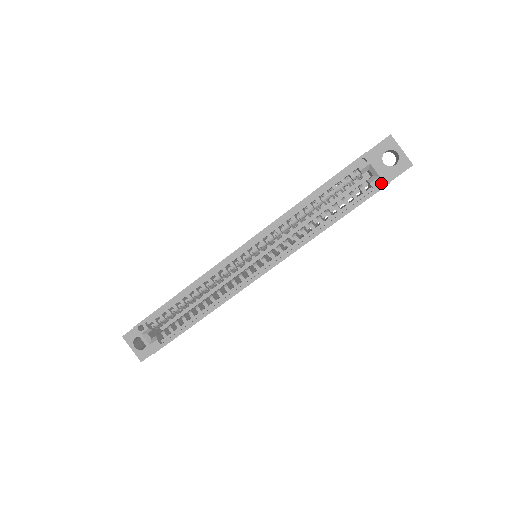
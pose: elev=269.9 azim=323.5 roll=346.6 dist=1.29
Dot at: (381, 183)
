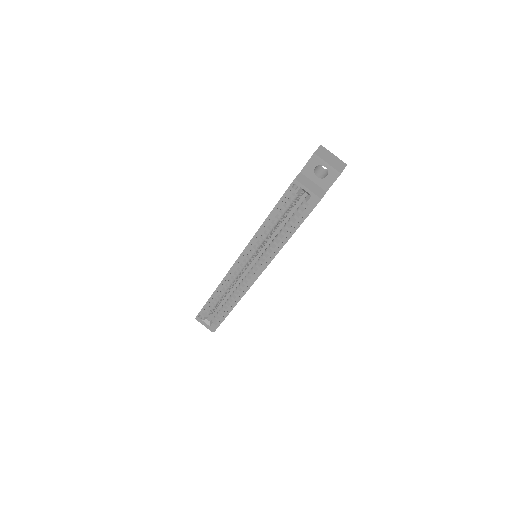
Dot at: (315, 200)
